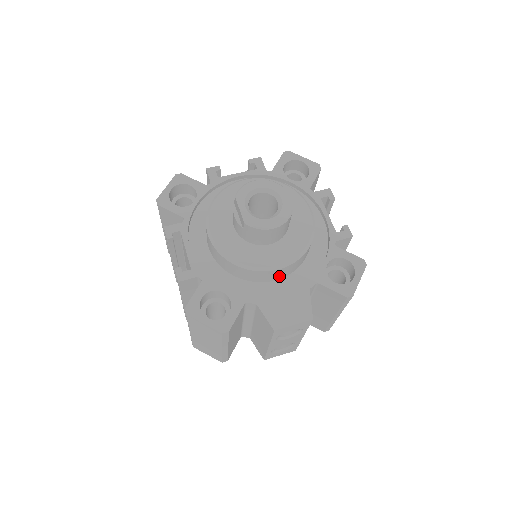
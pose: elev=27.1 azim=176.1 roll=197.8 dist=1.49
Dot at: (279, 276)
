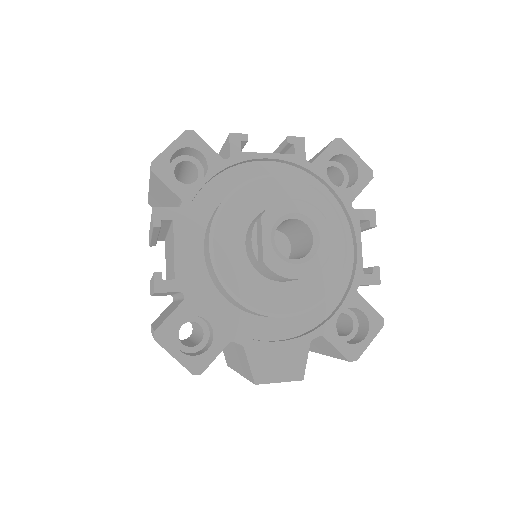
Dot at: occluded
